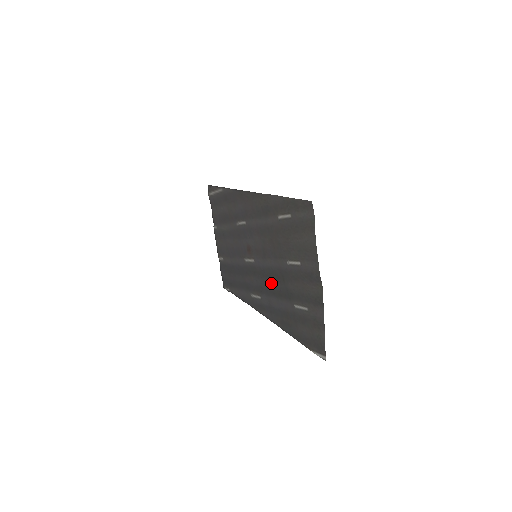
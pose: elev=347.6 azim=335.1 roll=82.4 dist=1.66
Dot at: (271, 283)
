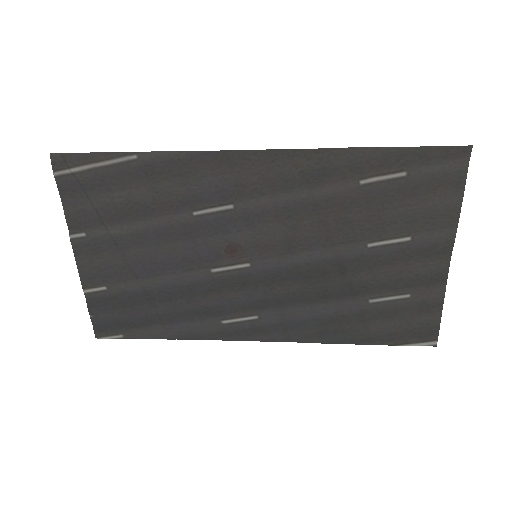
Dot at: (298, 287)
